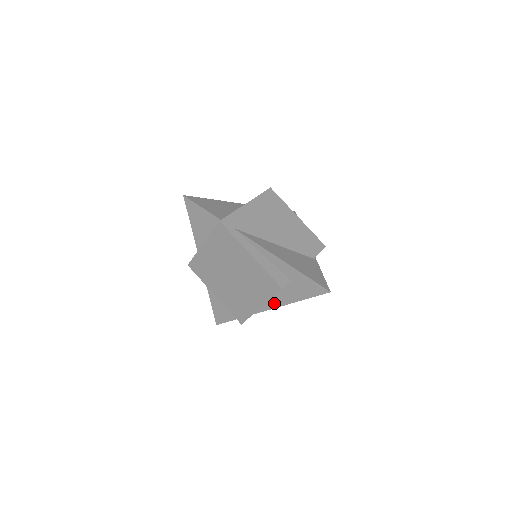
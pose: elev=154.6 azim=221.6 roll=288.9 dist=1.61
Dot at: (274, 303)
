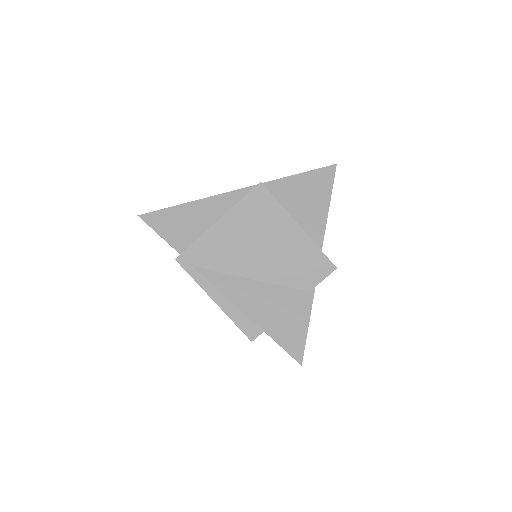
Dot at: occluded
